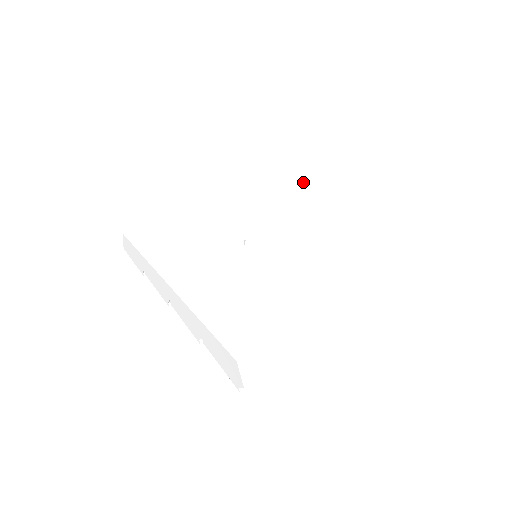
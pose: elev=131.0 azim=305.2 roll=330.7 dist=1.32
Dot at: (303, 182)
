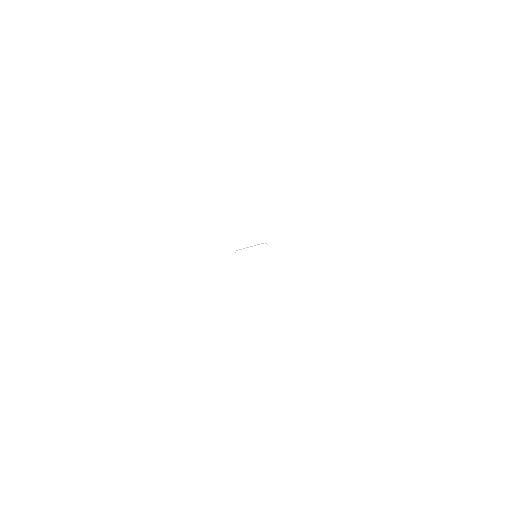
Dot at: (327, 191)
